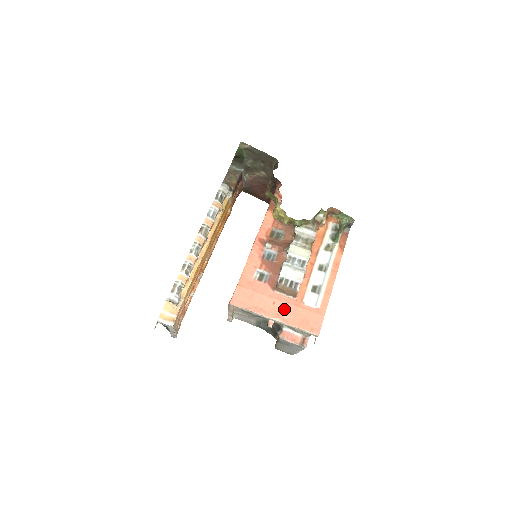
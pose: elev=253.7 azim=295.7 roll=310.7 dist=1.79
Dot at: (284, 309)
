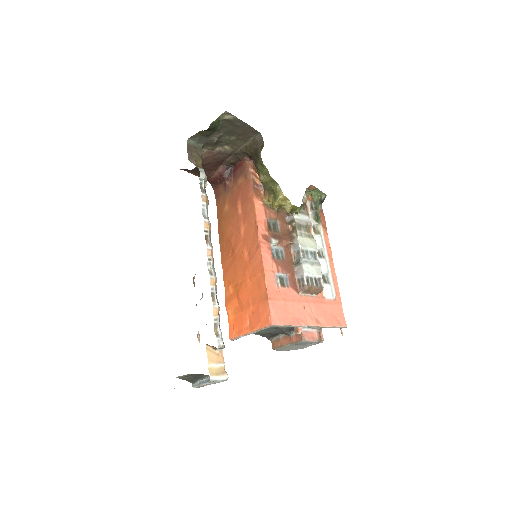
Dot at: (315, 311)
